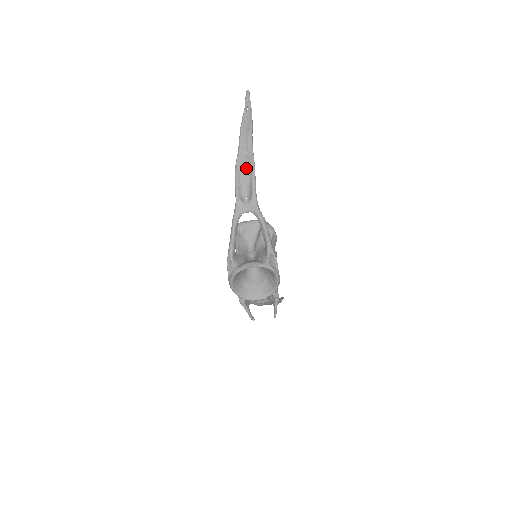
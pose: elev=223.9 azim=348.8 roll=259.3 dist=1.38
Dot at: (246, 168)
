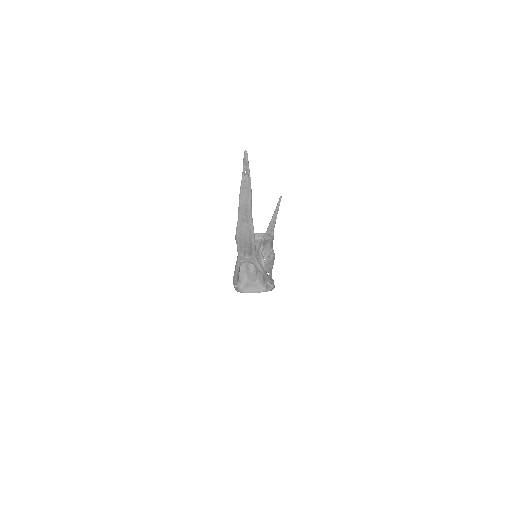
Dot at: (246, 234)
